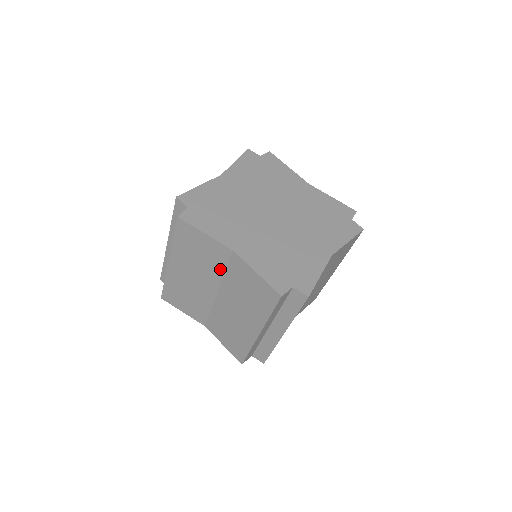
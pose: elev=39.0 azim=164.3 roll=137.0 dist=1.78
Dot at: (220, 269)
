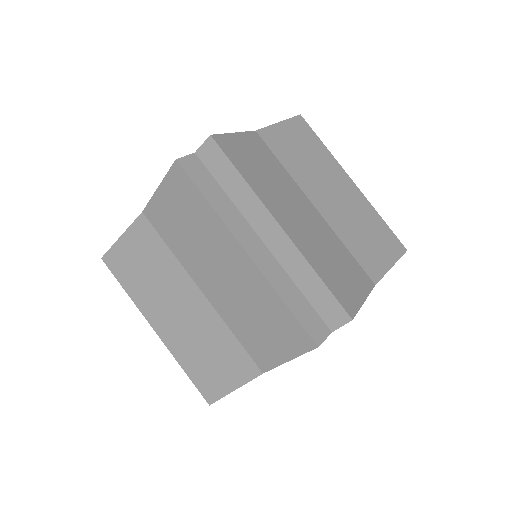
Dot at: (166, 255)
